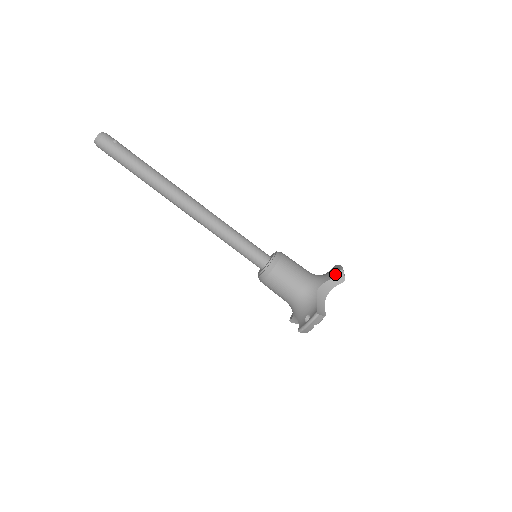
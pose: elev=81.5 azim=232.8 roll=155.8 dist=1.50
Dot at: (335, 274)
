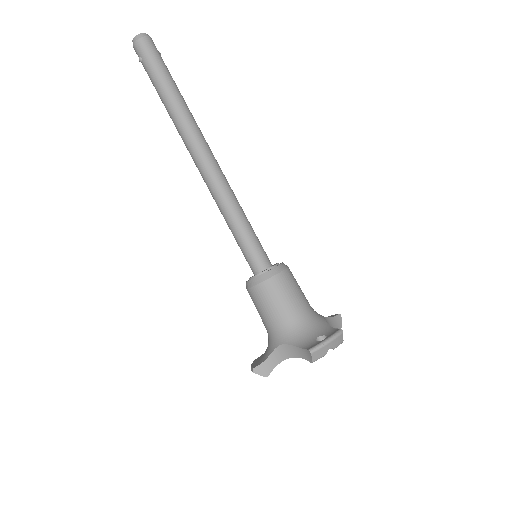
Dot at: (333, 316)
